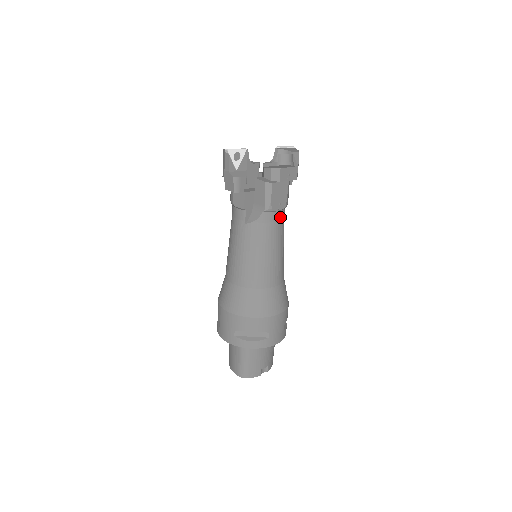
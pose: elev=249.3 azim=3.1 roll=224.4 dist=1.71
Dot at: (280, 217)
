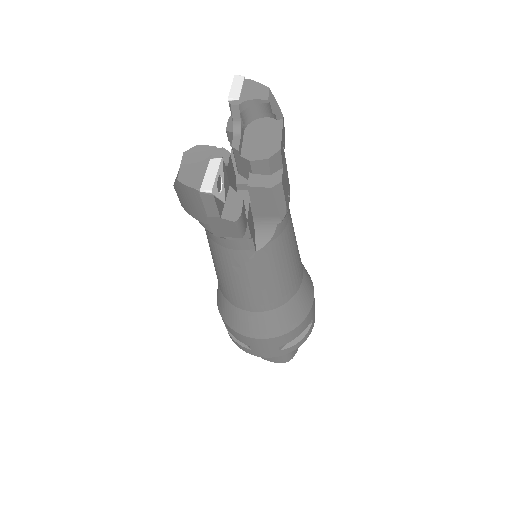
Dot at: occluded
